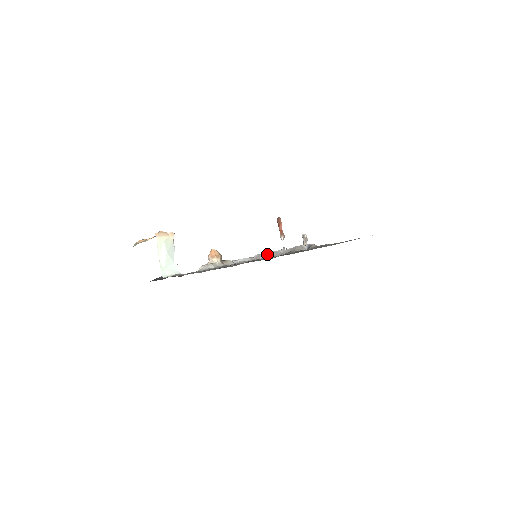
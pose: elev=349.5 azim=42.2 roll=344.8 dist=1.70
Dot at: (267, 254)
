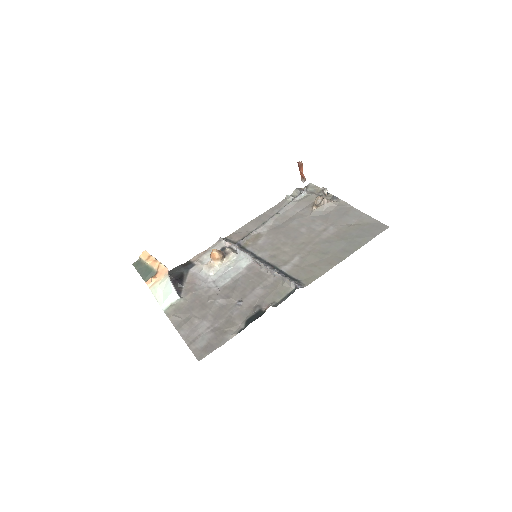
Dot at: (263, 266)
